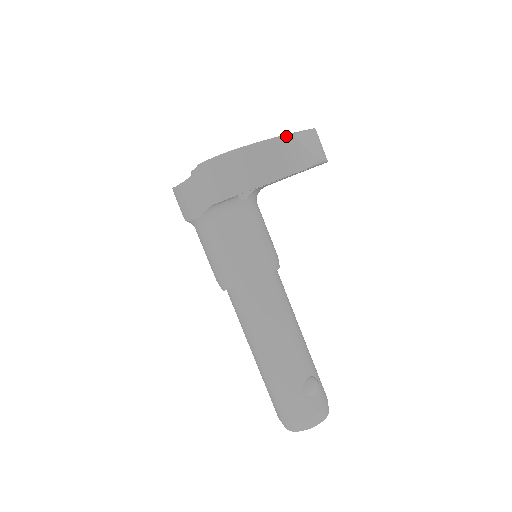
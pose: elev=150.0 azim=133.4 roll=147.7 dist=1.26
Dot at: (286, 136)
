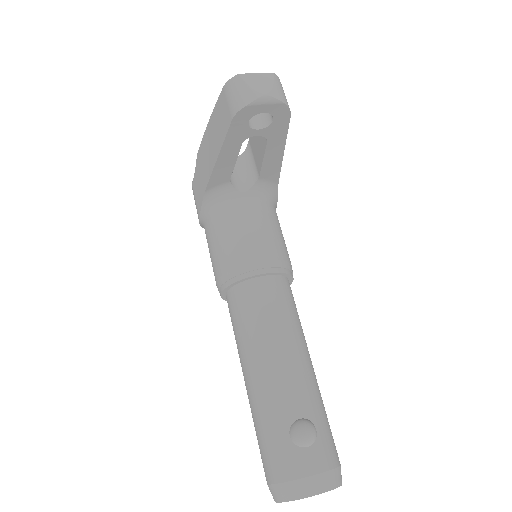
Dot at: (231, 78)
